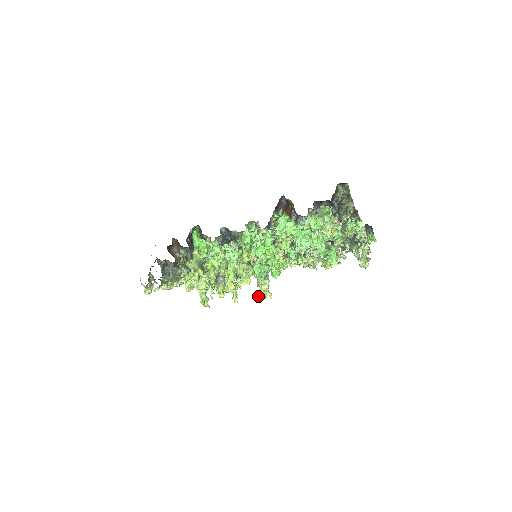
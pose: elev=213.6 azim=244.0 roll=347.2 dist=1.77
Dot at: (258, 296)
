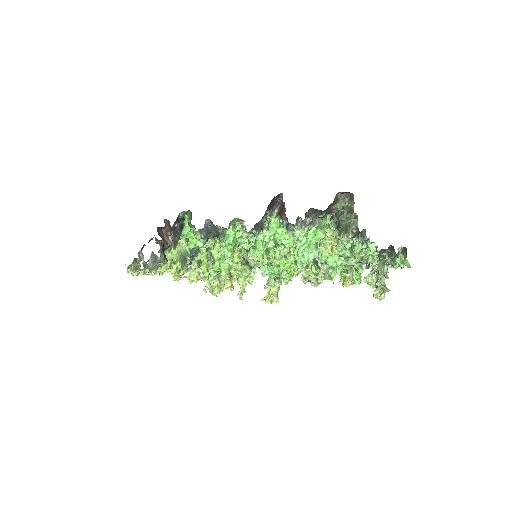
Dot at: (264, 298)
